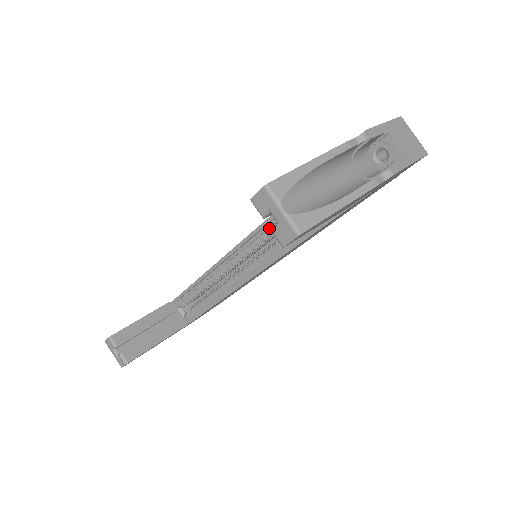
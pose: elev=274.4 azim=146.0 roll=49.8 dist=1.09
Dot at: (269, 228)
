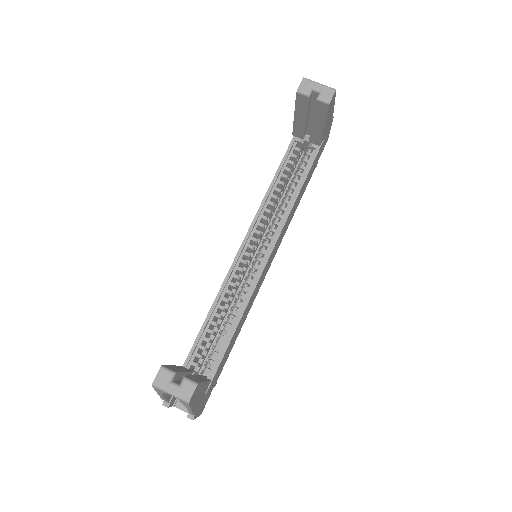
Dot at: (262, 216)
